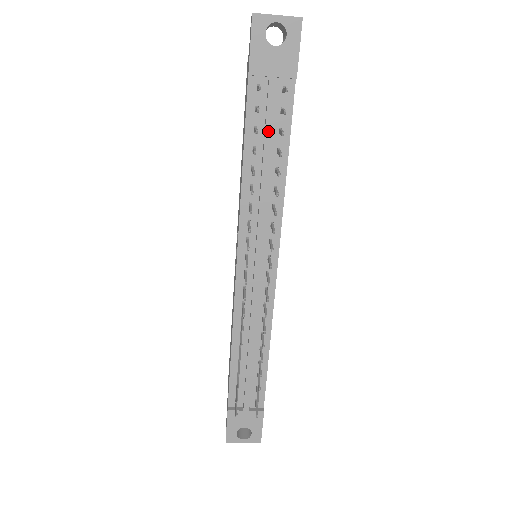
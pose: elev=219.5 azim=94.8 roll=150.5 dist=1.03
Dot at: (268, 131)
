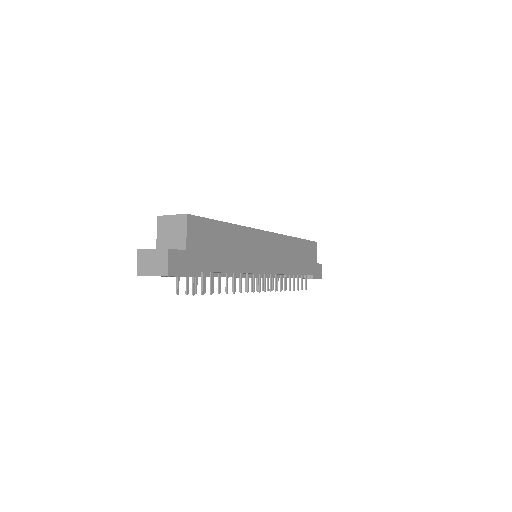
Dot at: occluded
